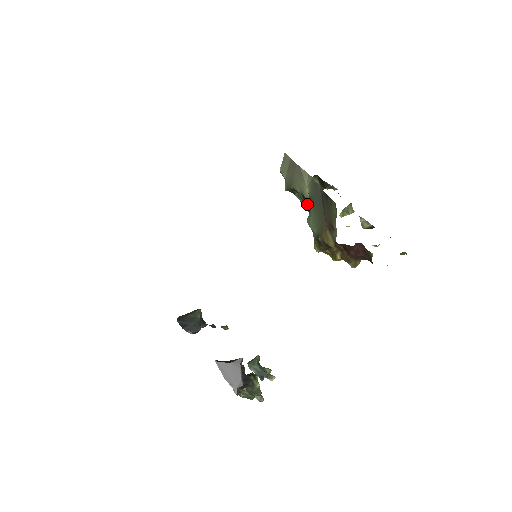
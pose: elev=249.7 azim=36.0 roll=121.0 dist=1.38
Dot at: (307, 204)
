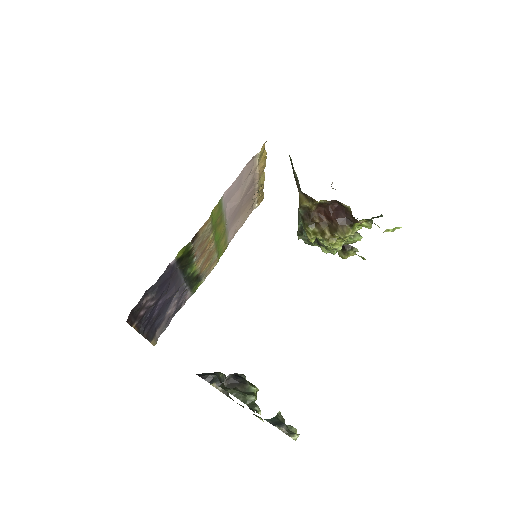
Dot at: occluded
